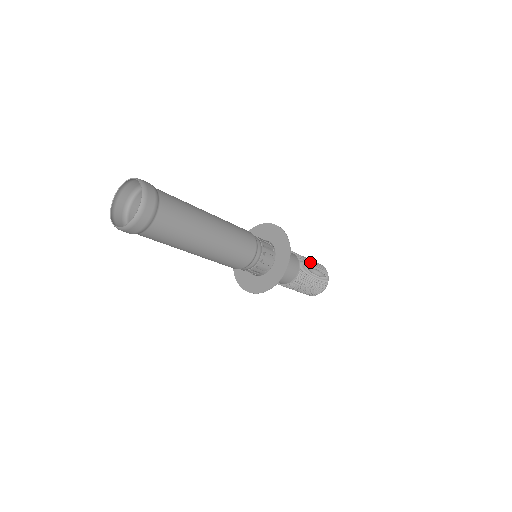
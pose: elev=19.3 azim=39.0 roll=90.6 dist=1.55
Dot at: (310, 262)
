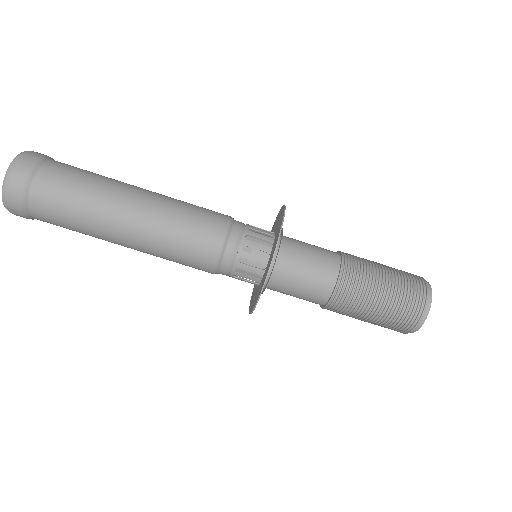
Dot at: occluded
